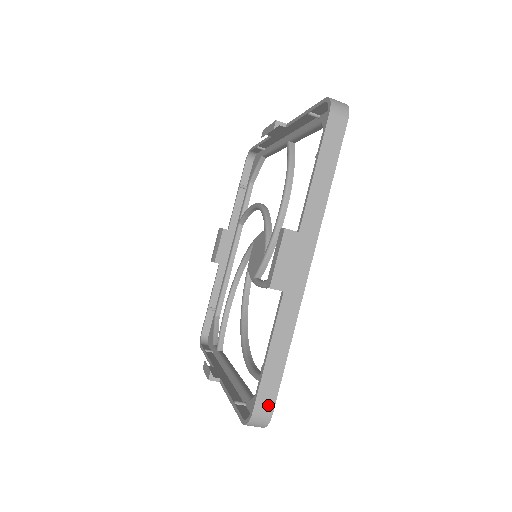
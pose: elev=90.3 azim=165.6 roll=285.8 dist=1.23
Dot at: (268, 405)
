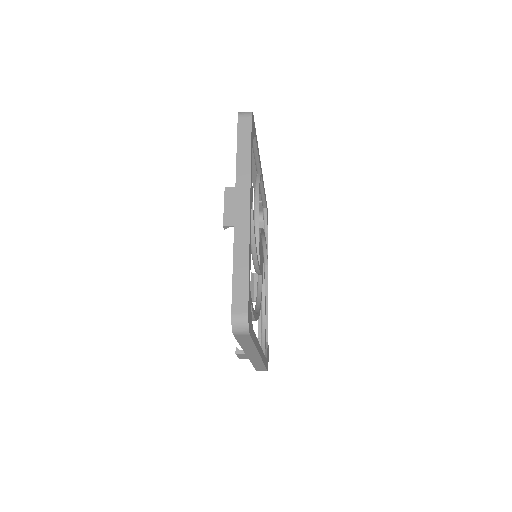
Dot at: (242, 307)
